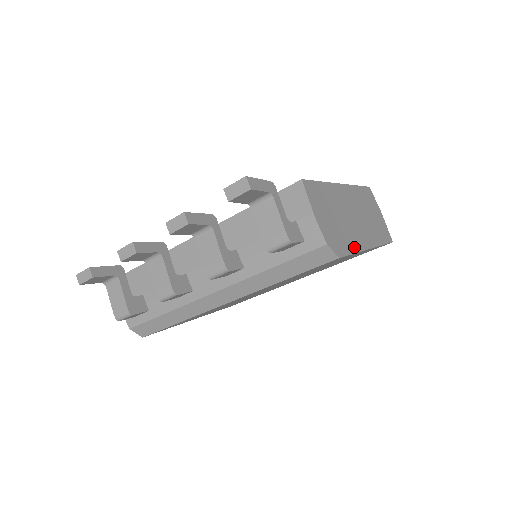
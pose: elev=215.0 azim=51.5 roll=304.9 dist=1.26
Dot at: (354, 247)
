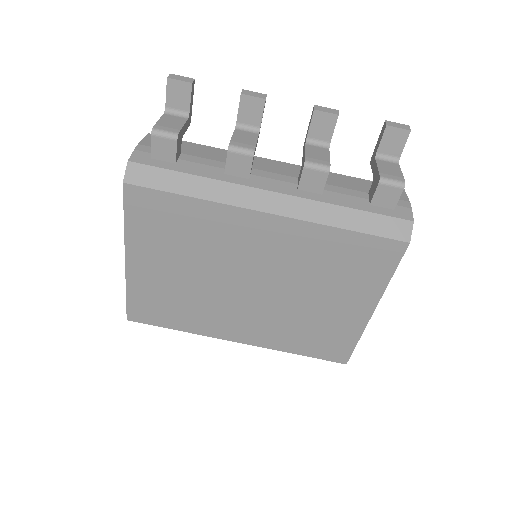
Dot at: (390, 276)
